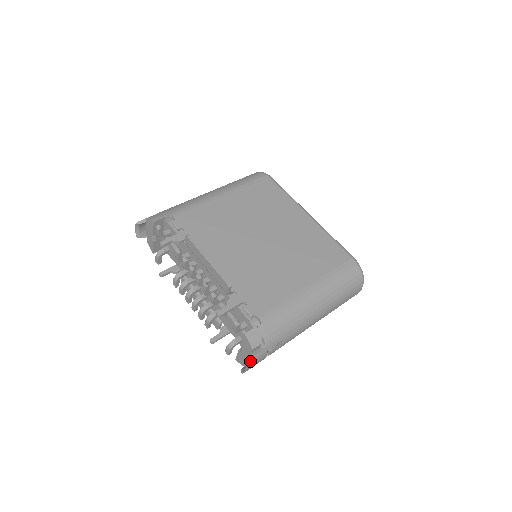
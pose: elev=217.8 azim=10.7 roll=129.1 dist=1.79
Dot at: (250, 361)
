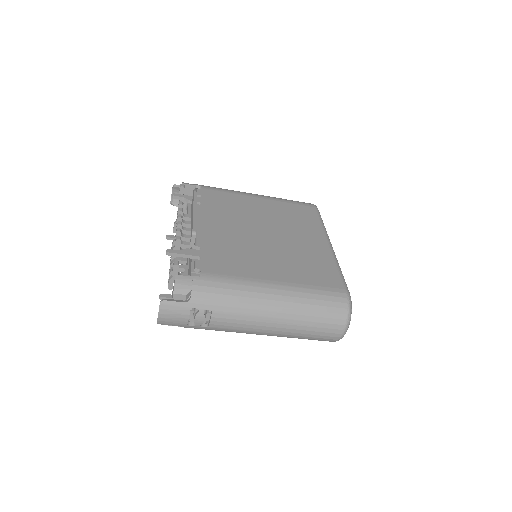
Dot at: (166, 304)
